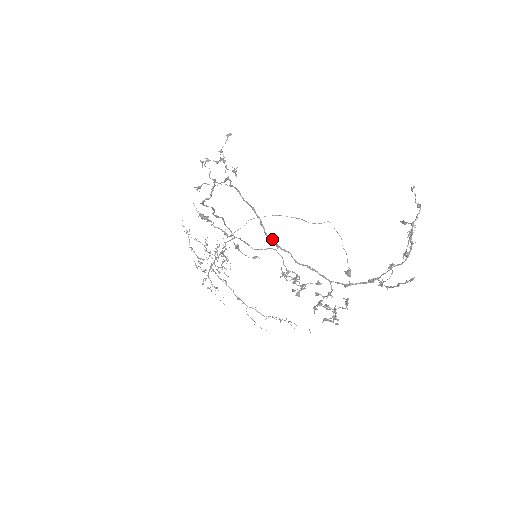
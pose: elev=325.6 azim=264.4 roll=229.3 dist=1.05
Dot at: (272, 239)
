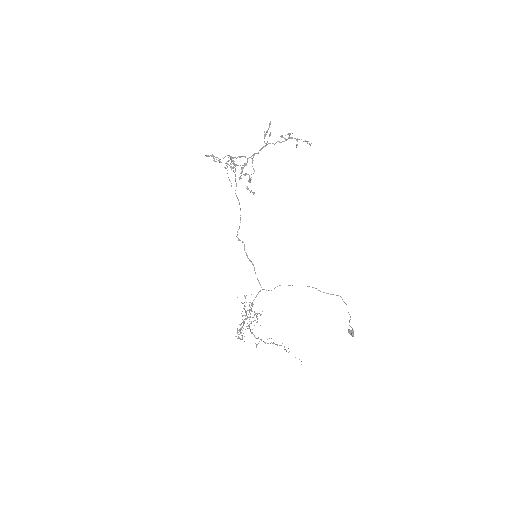
Dot at: (231, 157)
